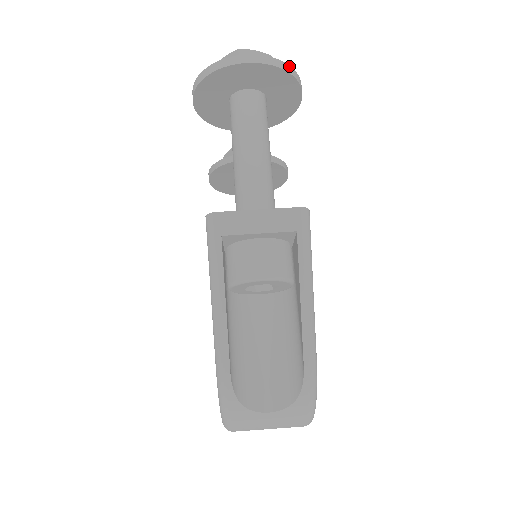
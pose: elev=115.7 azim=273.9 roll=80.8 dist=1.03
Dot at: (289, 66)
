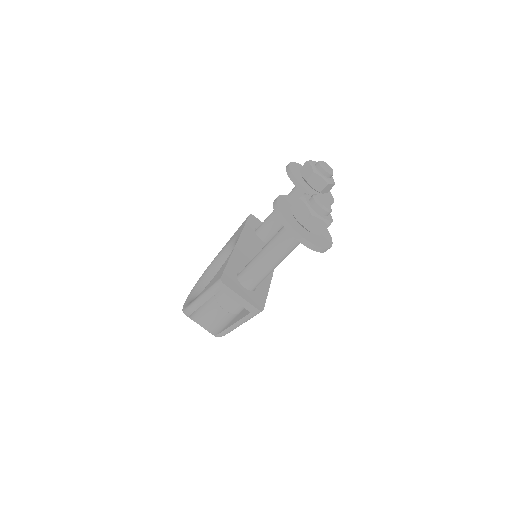
Dot at: (324, 249)
